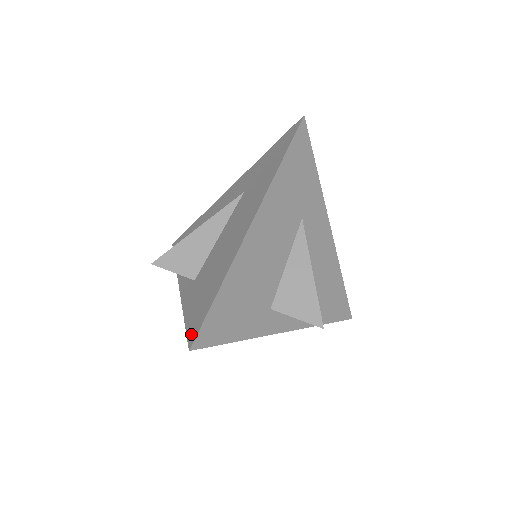
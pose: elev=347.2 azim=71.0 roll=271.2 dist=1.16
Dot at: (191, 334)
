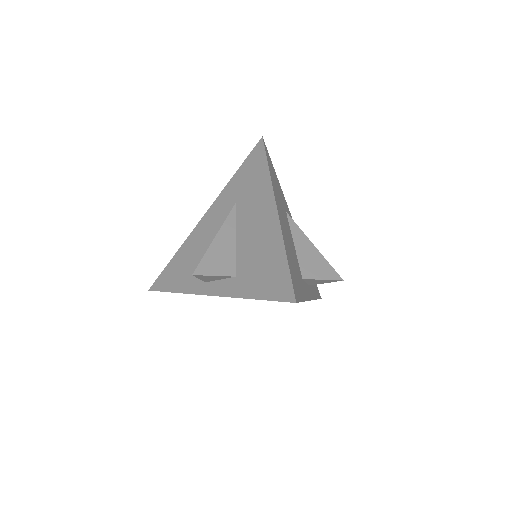
Dot at: (284, 295)
